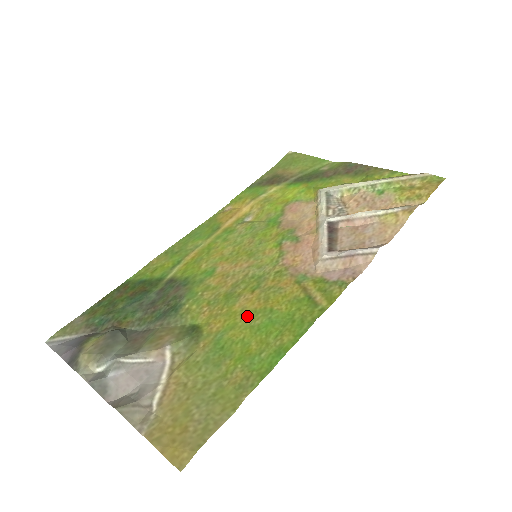
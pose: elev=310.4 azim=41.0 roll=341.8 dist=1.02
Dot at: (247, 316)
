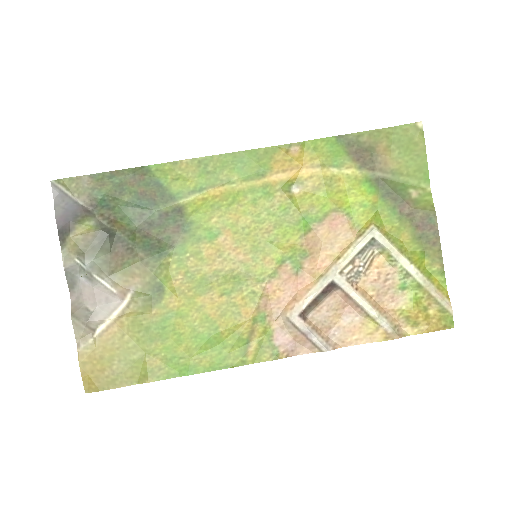
Dot at: (199, 317)
